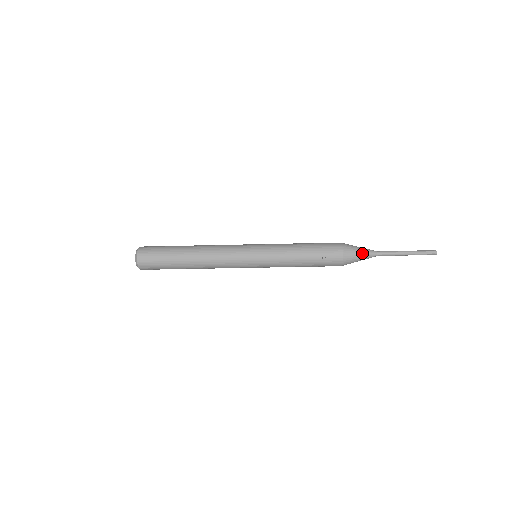
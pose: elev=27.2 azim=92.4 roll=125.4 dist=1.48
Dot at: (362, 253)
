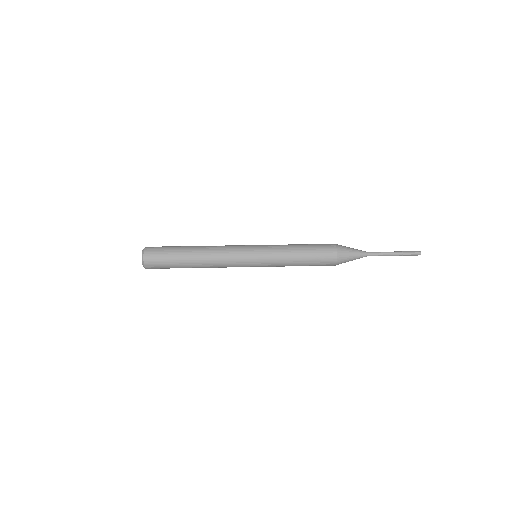
Dot at: (354, 254)
